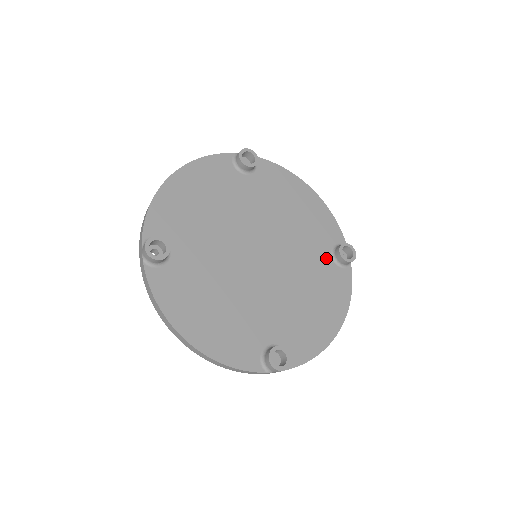
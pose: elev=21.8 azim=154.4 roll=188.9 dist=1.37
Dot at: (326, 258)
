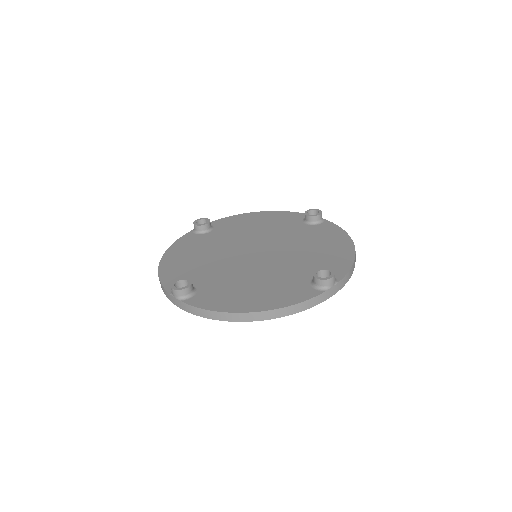
Dot at: (306, 277)
